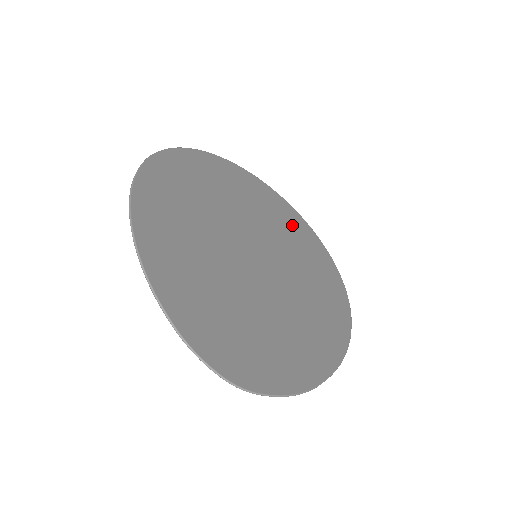
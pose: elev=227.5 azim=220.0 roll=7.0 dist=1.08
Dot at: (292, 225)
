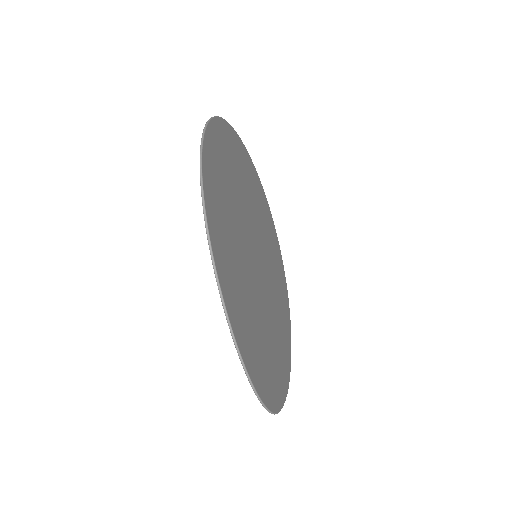
Dot at: (259, 196)
